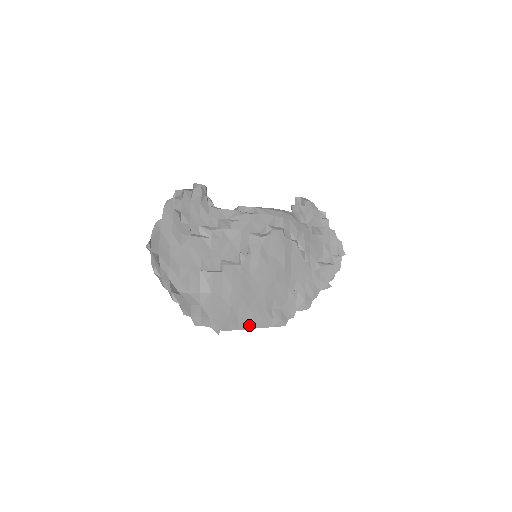
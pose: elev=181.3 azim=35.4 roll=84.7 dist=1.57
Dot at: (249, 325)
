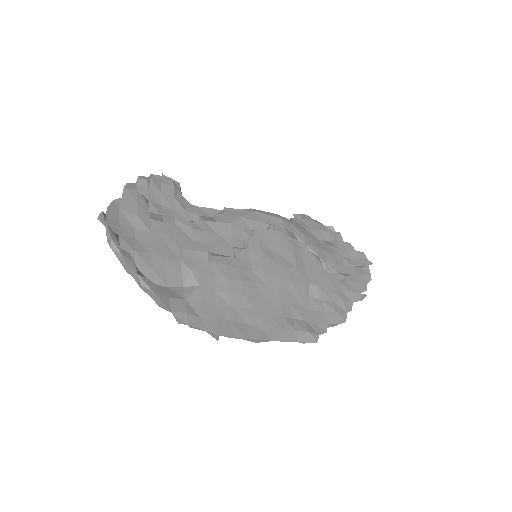
Dot at: (263, 335)
